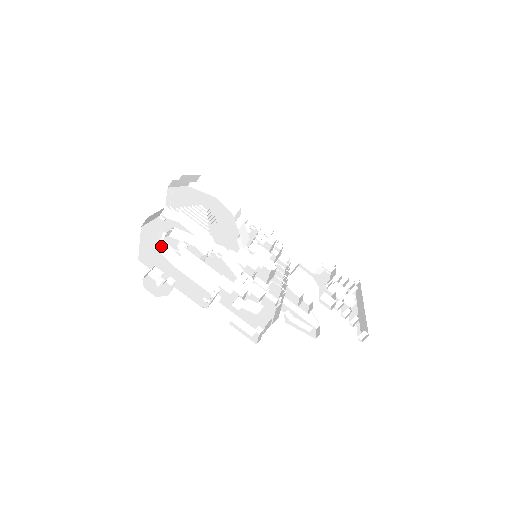
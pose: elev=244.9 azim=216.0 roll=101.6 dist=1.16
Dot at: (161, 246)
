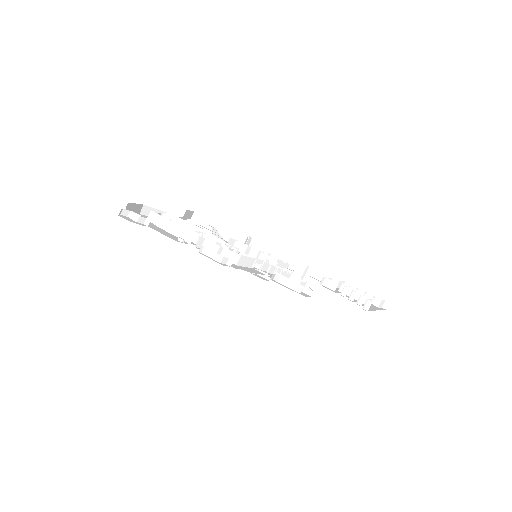
Dot at: (150, 217)
